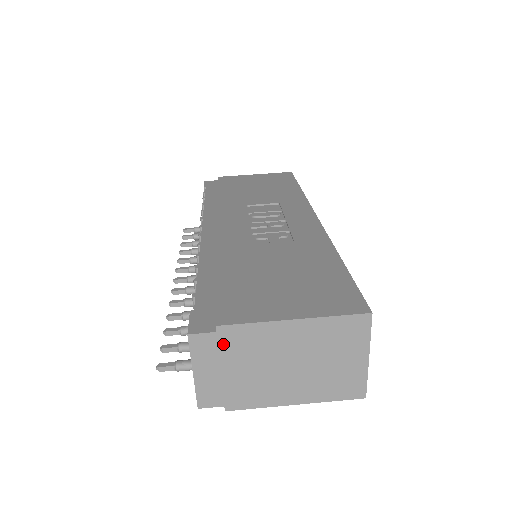
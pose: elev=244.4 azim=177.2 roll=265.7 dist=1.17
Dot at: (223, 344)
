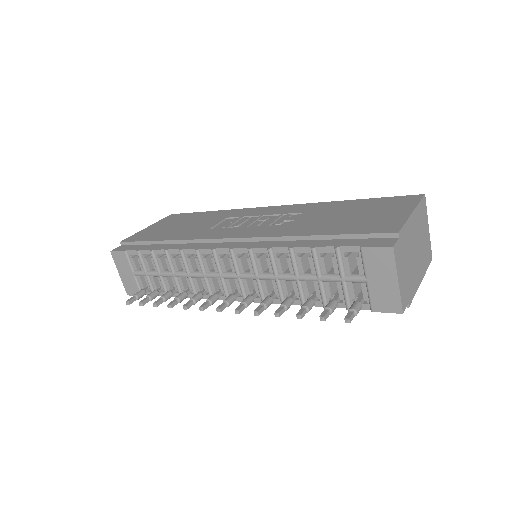
Dot at: (402, 247)
